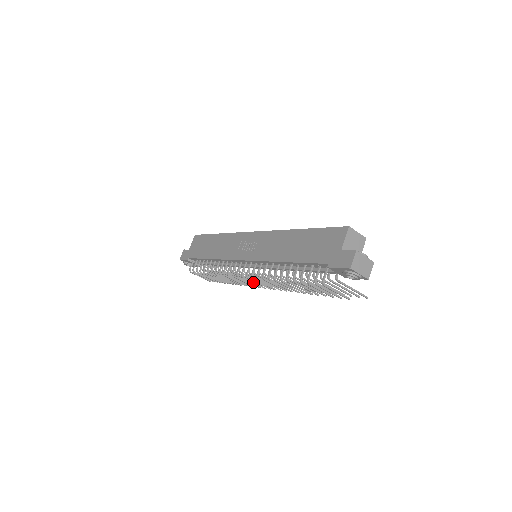
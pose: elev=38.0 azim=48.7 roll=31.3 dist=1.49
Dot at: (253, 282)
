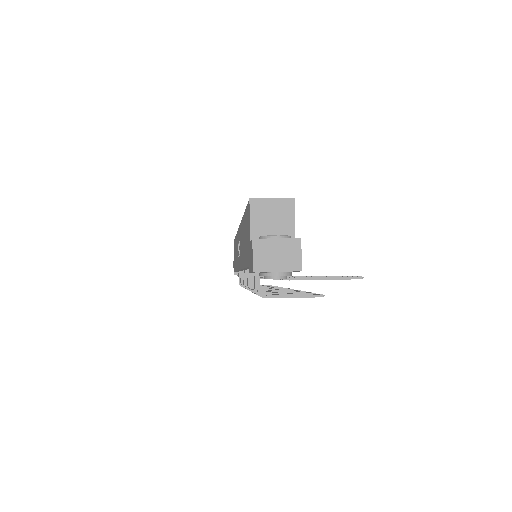
Dot at: occluded
